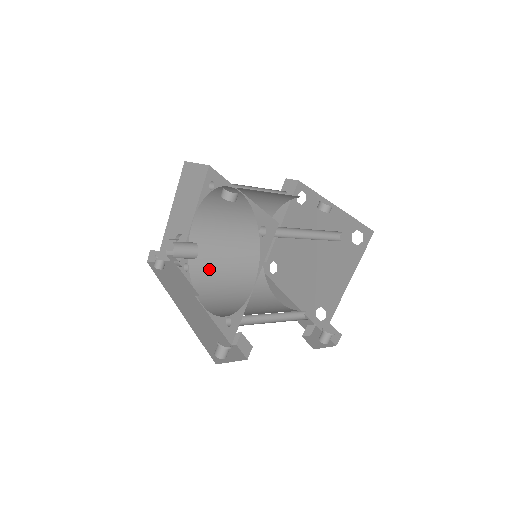
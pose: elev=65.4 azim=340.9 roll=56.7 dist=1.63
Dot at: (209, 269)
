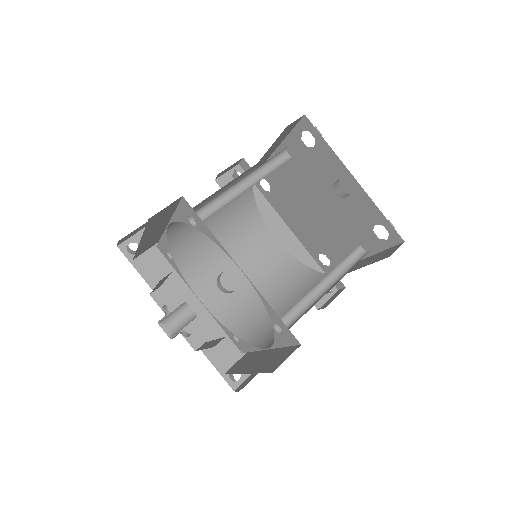
Dot at: (196, 244)
